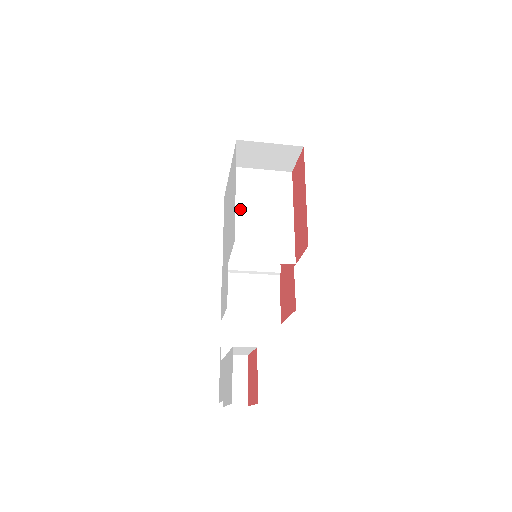
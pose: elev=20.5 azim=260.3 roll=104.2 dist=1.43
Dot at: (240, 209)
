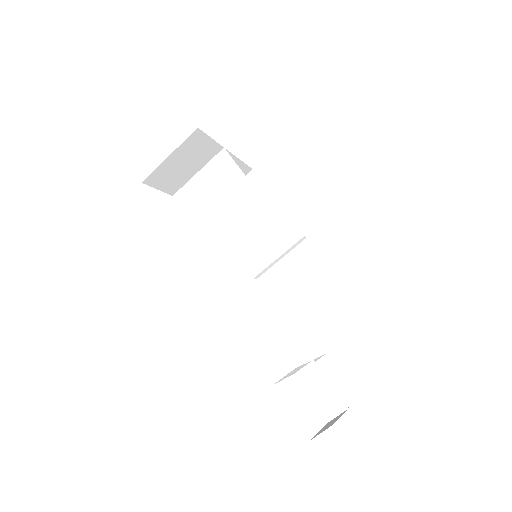
Dot at: (207, 229)
